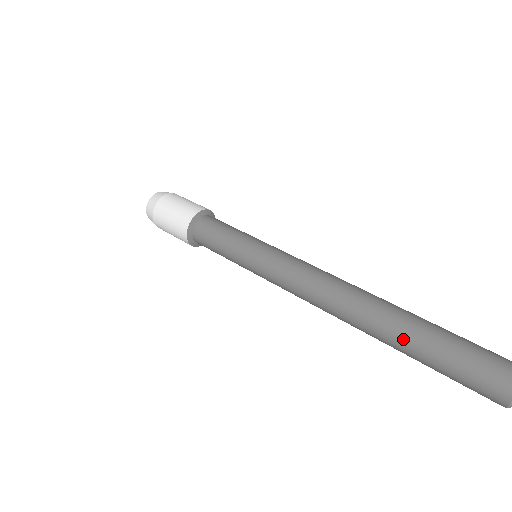
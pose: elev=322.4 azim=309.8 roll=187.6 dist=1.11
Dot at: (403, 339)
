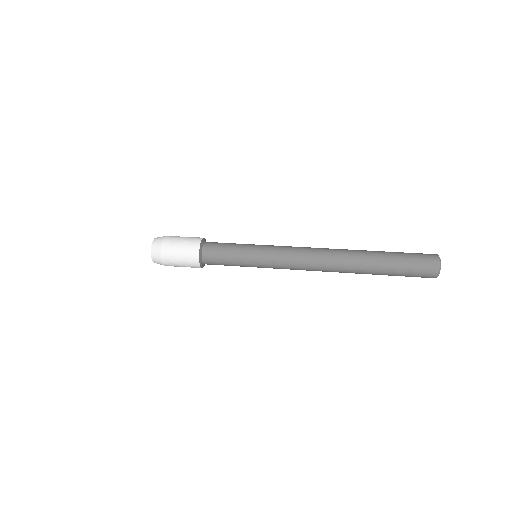
Dot at: (375, 254)
